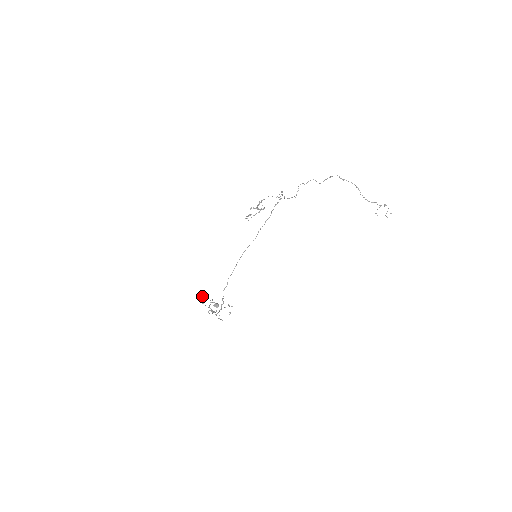
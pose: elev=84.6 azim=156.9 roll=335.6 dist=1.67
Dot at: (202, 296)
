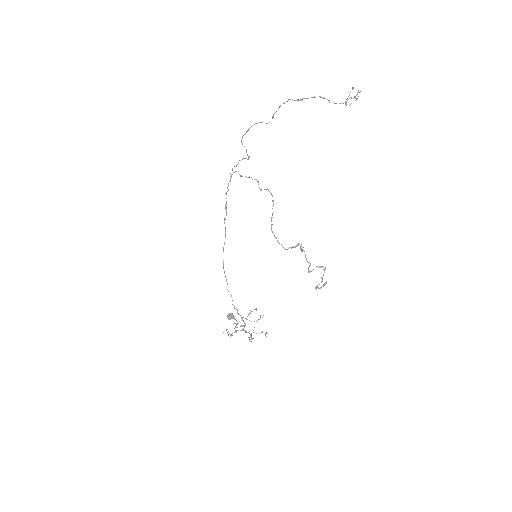
Dot at: (227, 333)
